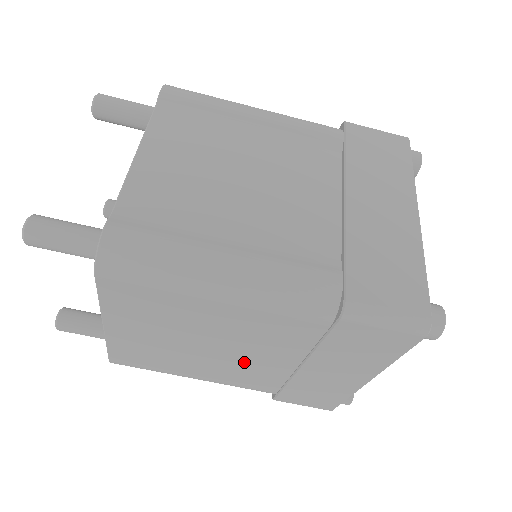
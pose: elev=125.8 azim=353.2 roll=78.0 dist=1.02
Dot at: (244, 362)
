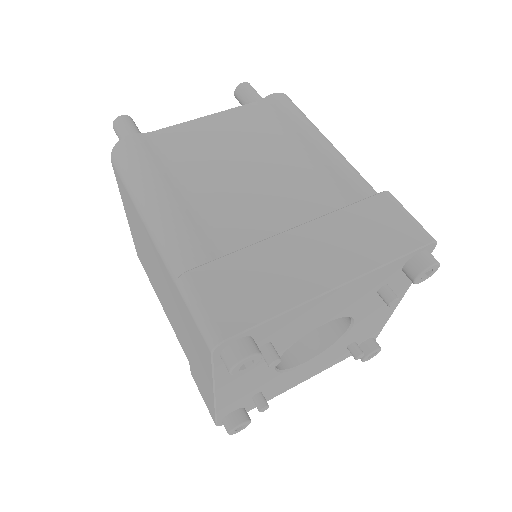
Dot at: (169, 306)
